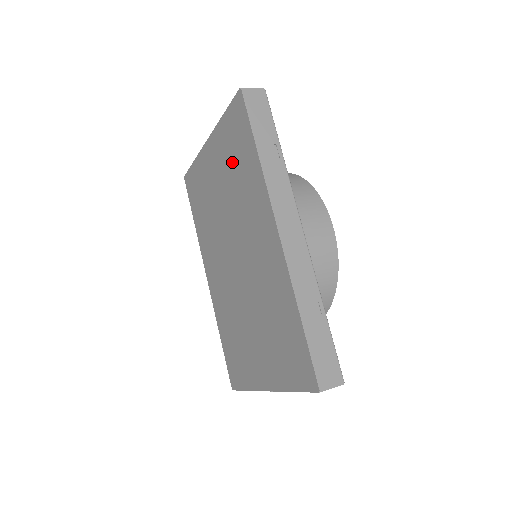
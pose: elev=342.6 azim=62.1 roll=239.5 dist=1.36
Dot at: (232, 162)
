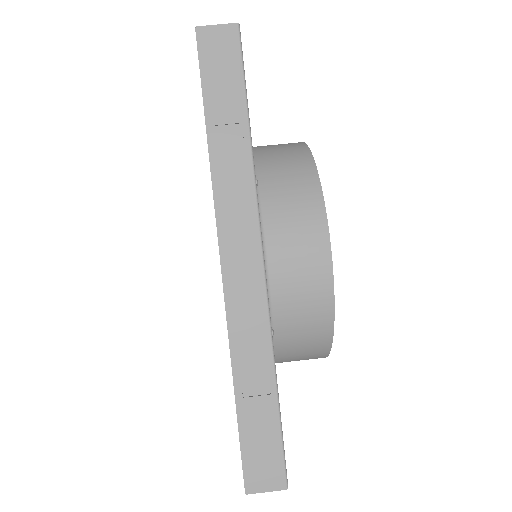
Dot at: occluded
